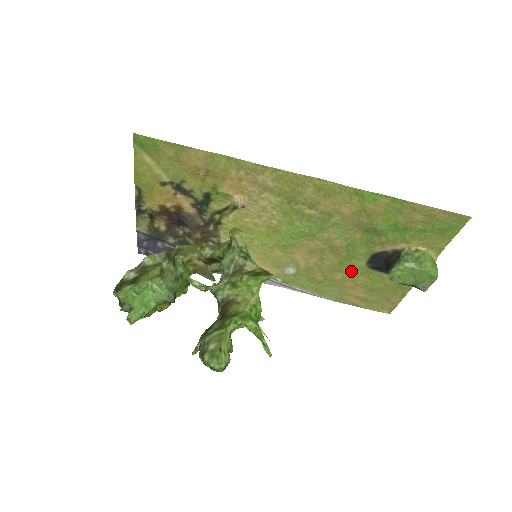
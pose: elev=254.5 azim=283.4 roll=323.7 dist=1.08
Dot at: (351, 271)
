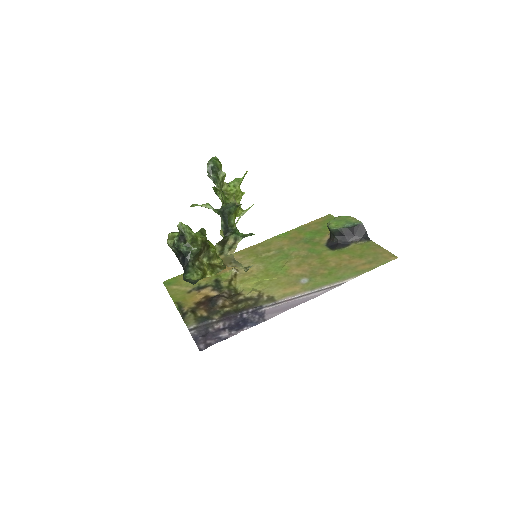
Dot at: (332, 258)
